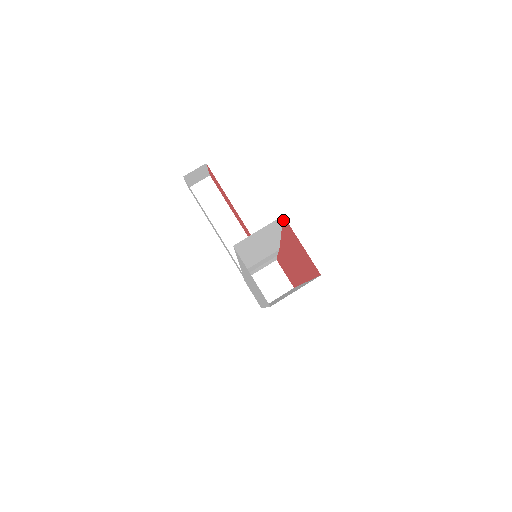
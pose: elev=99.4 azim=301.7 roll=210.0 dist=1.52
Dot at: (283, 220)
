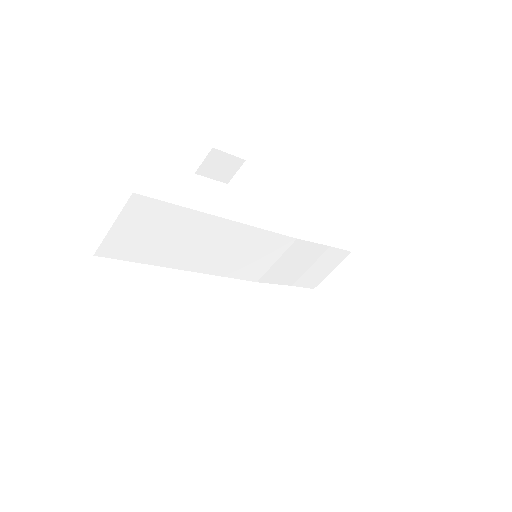
Dot at: (153, 199)
